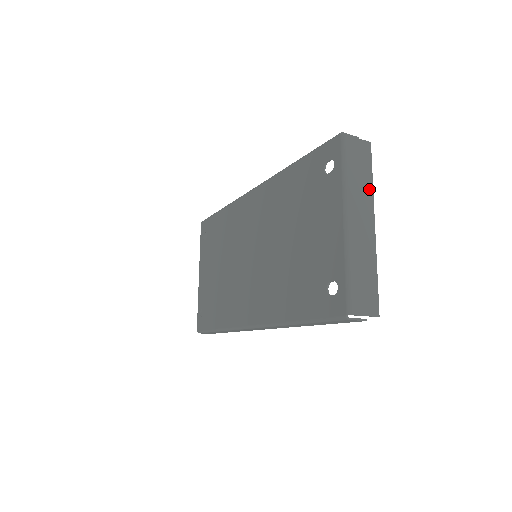
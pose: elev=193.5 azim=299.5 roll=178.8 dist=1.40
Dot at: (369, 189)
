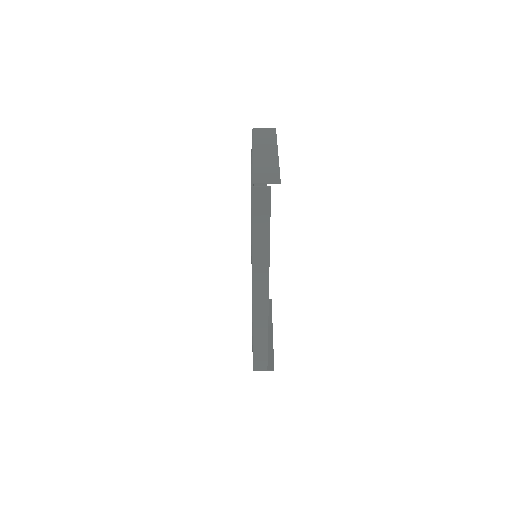
Dot at: (273, 141)
